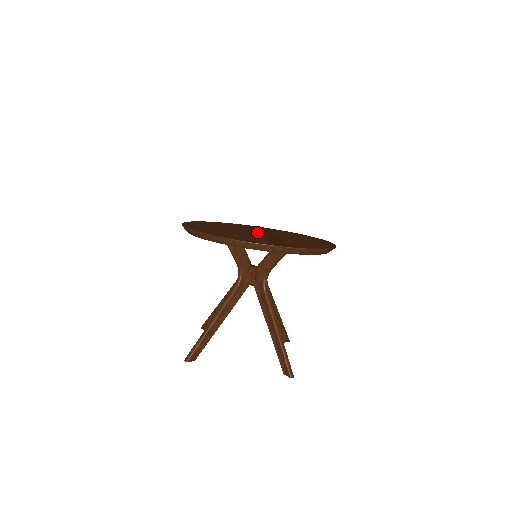
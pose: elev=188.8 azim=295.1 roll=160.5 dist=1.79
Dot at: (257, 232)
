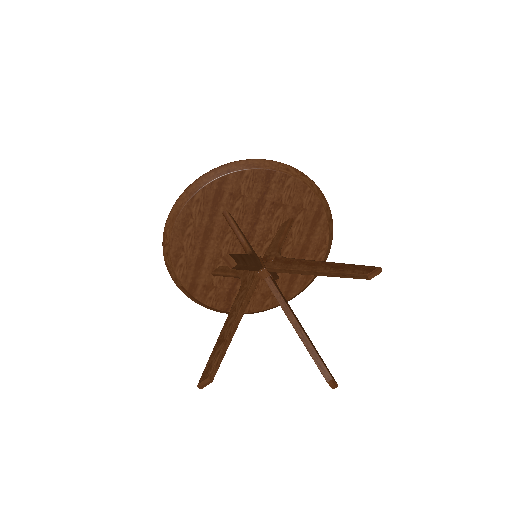
Dot at: occluded
